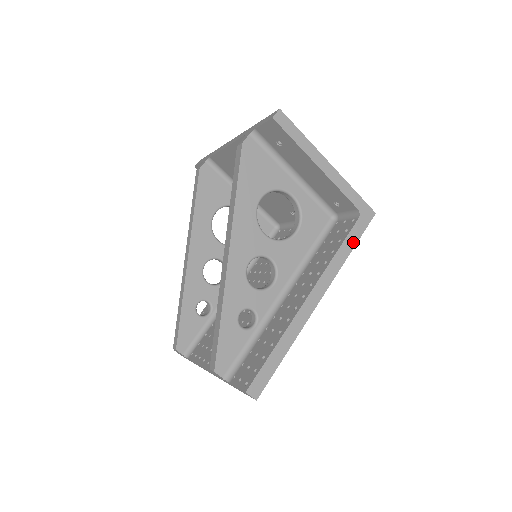
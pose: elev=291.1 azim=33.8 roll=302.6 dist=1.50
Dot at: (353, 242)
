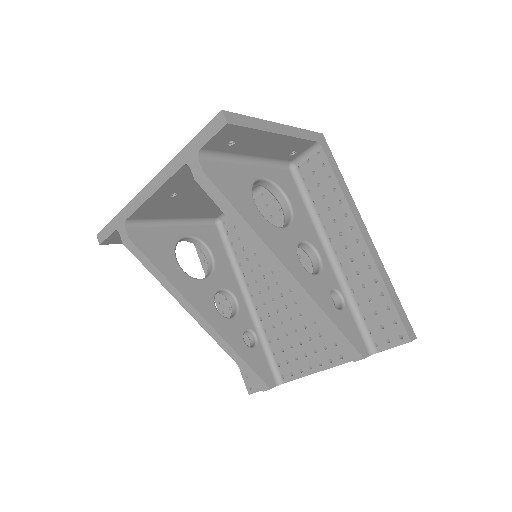
Dot at: (337, 169)
